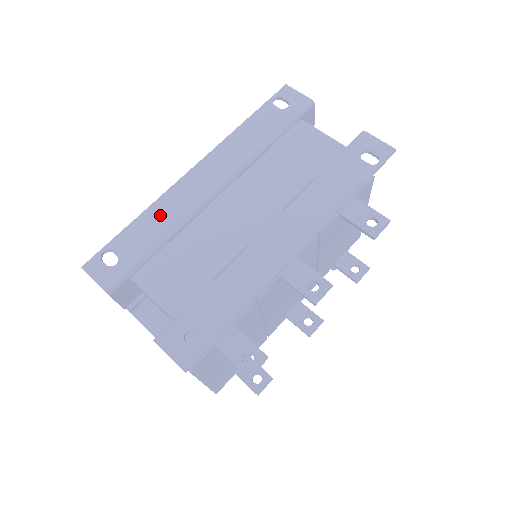
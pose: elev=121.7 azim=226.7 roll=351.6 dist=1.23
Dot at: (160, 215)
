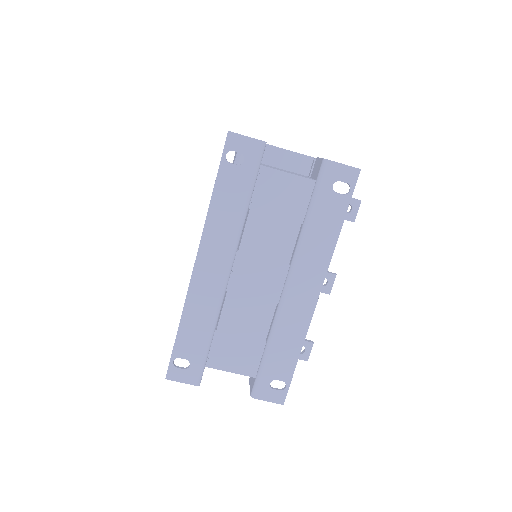
Dot at: (196, 315)
